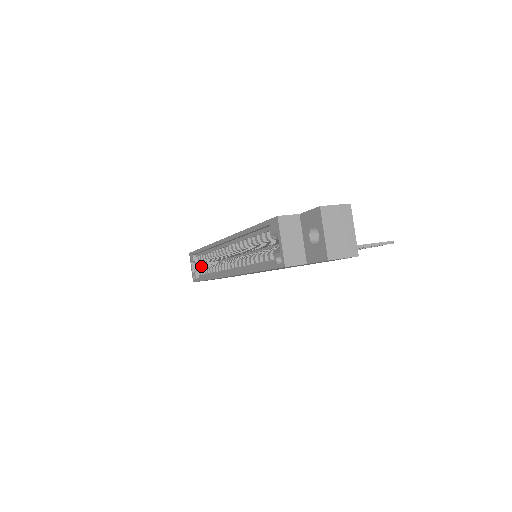
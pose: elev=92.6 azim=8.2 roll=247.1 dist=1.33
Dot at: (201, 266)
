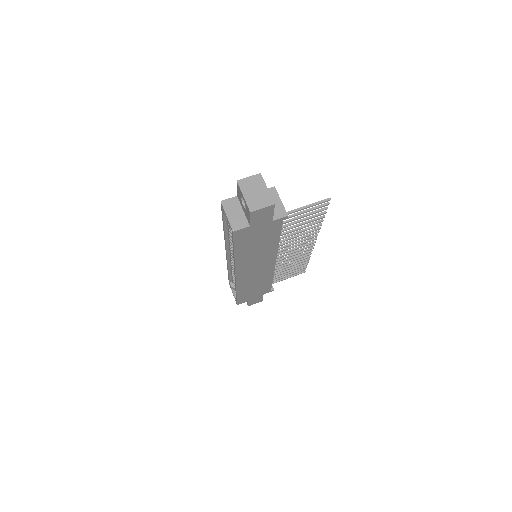
Dot at: occluded
